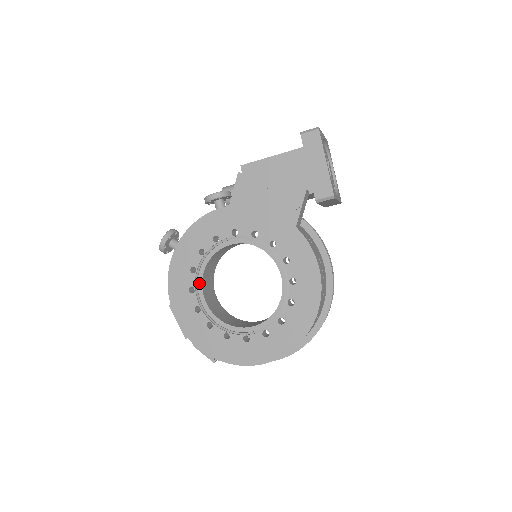
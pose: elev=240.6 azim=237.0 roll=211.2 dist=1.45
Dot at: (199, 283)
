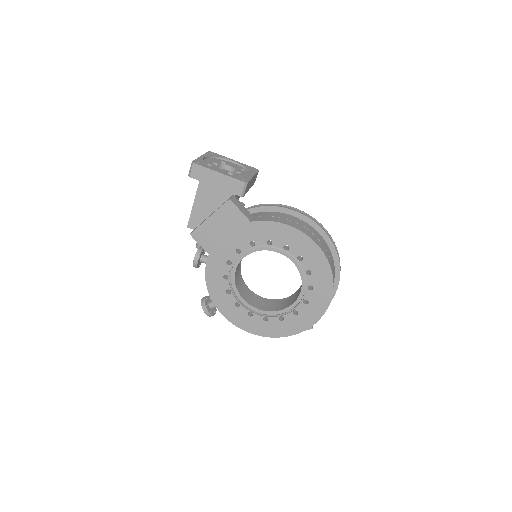
Dot at: (248, 307)
